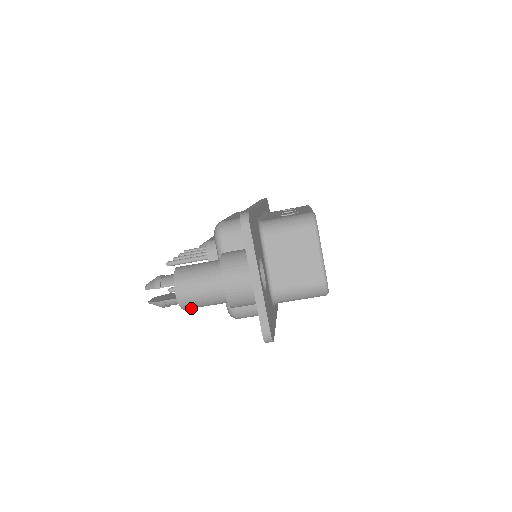
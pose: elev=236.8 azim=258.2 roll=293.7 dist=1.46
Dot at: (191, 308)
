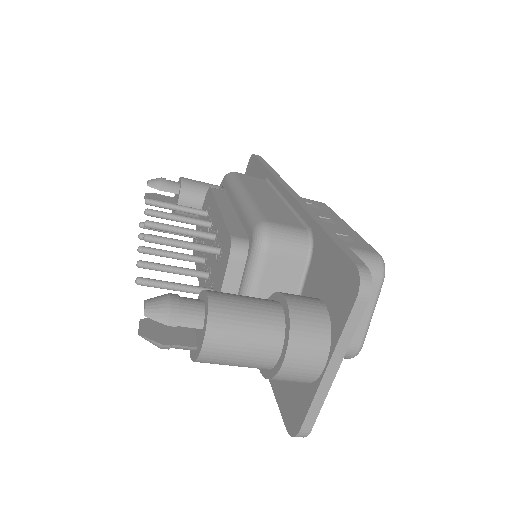
Dot at: occluded
